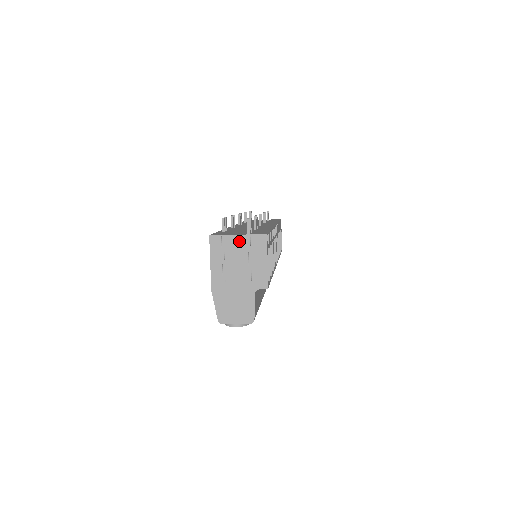
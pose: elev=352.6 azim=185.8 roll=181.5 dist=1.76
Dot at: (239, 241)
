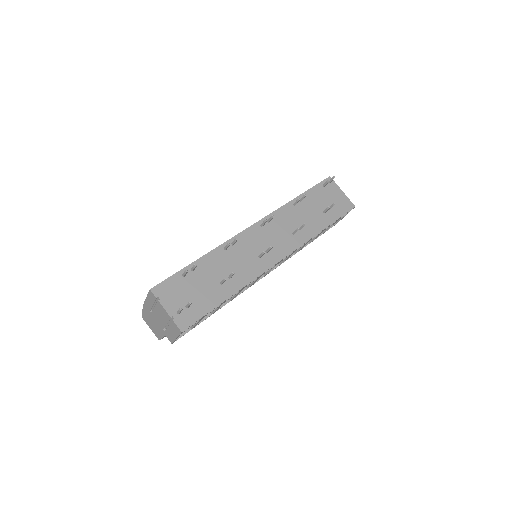
Dot at: (165, 313)
